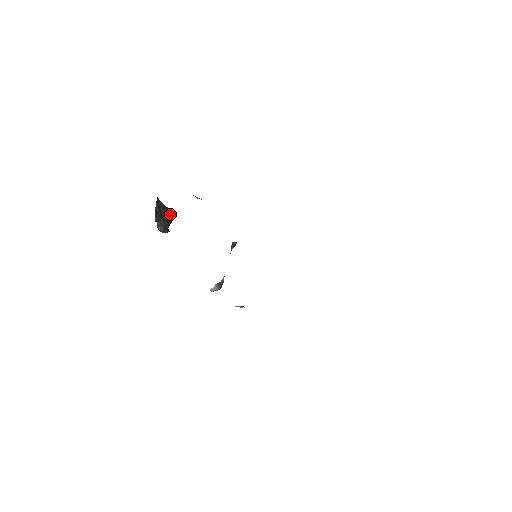
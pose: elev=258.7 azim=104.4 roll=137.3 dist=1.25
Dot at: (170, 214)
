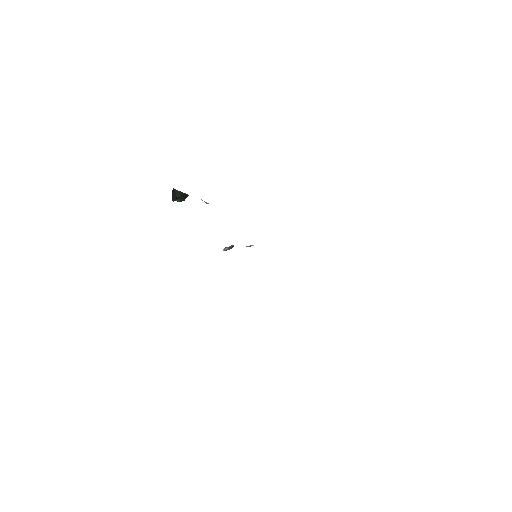
Dot at: (185, 195)
